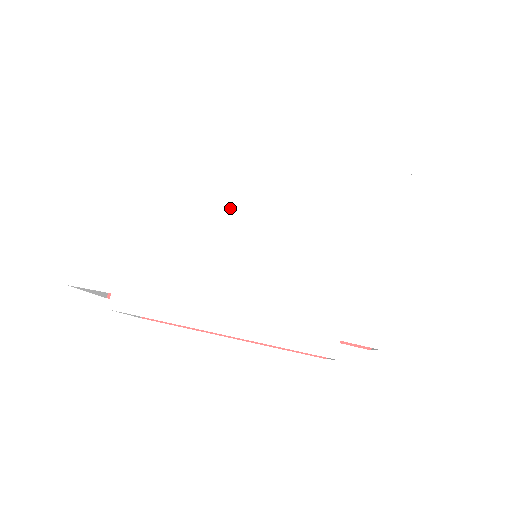
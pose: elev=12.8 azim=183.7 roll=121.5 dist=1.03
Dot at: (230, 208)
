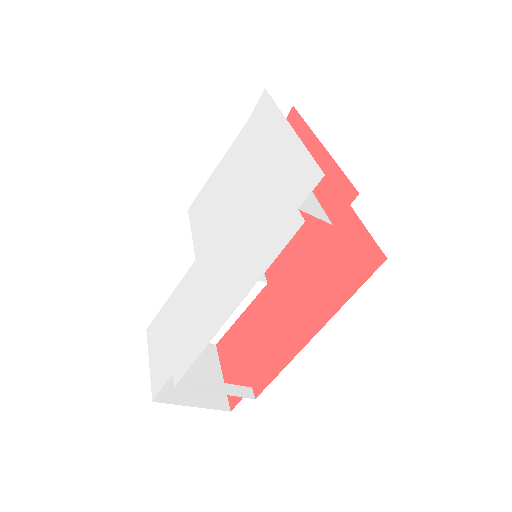
Dot at: (200, 245)
